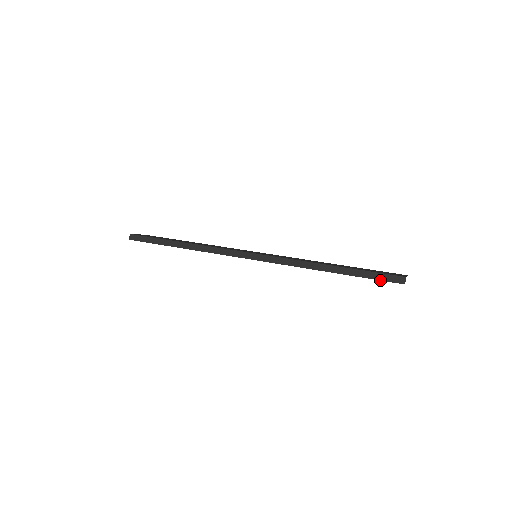
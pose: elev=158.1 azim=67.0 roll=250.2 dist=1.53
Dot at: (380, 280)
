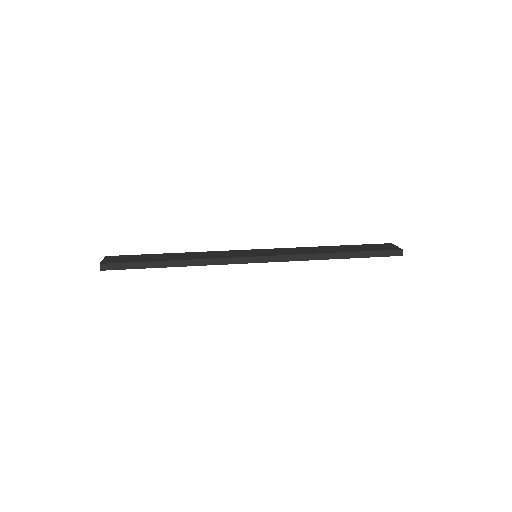
Dot at: occluded
